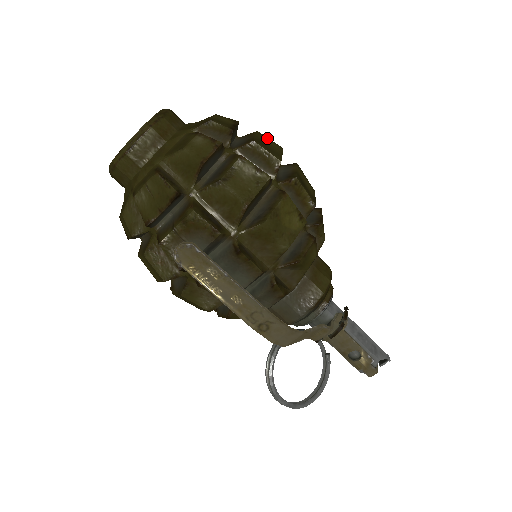
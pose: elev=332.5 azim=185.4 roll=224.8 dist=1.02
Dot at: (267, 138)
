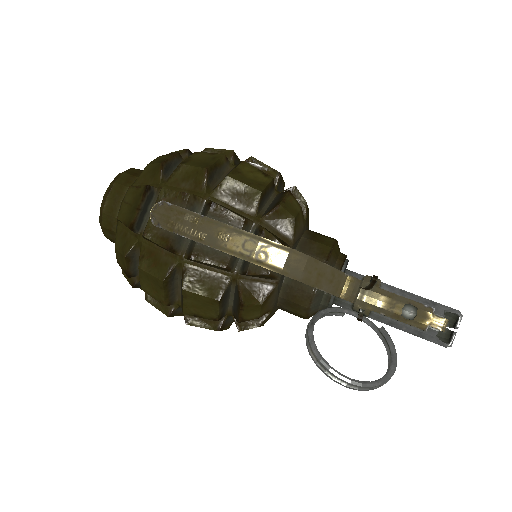
Dot at: occluded
